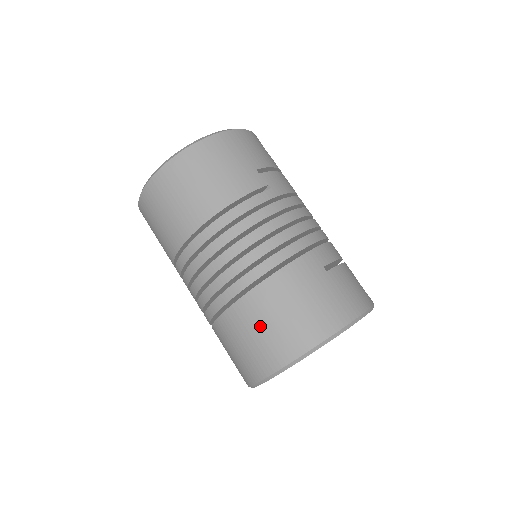
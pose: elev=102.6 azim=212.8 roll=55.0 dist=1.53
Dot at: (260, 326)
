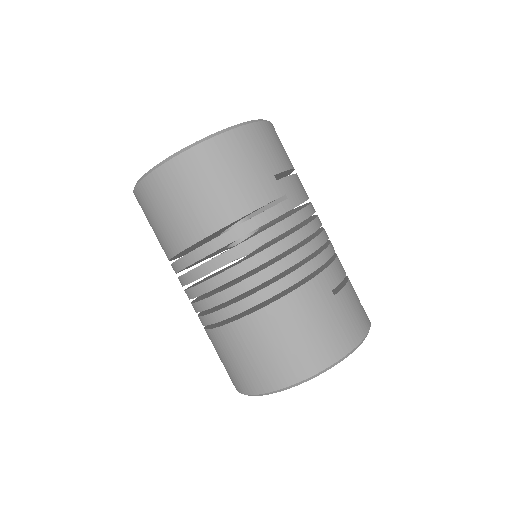
Dot at: (262, 347)
